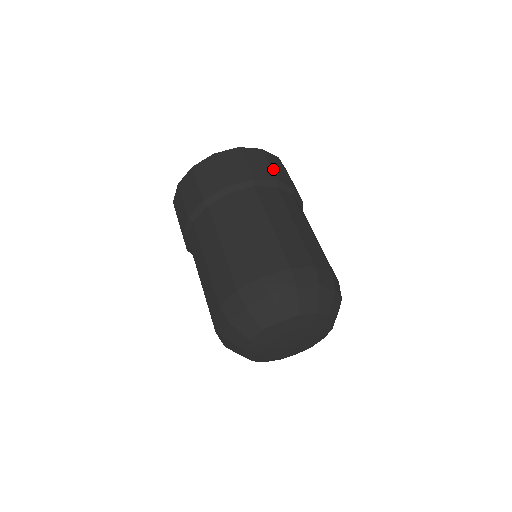
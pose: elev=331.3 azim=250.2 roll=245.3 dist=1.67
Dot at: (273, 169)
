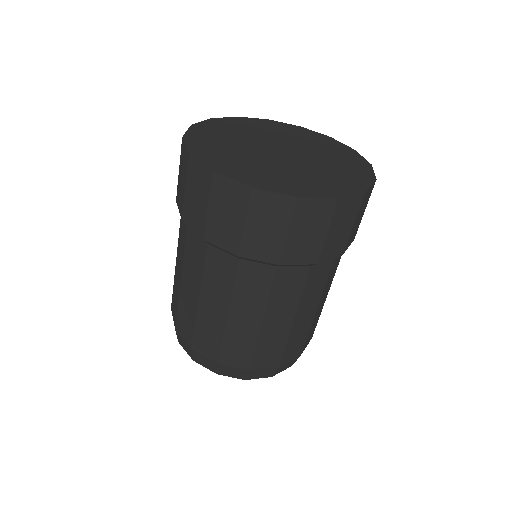
Dot at: (289, 242)
